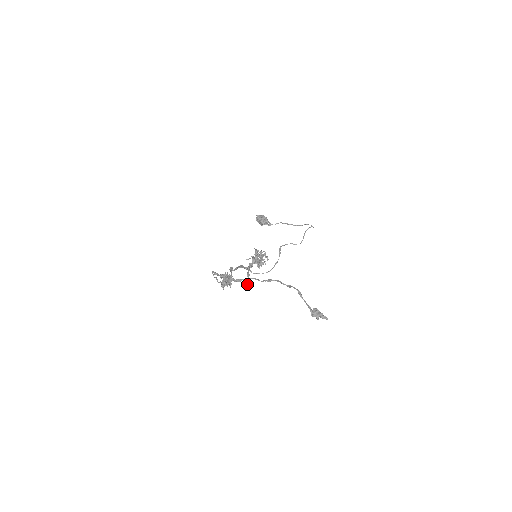
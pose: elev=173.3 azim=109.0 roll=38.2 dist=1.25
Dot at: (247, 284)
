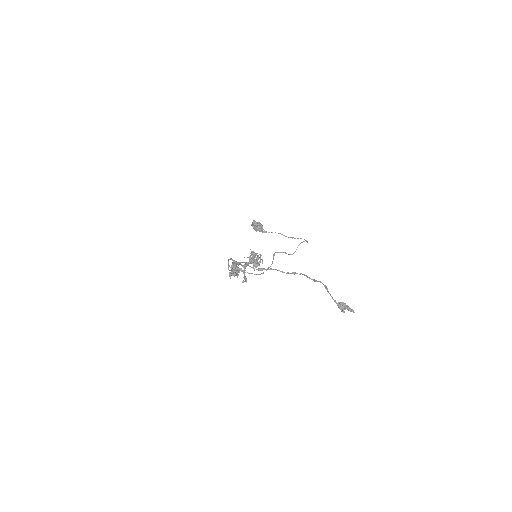
Dot at: (243, 280)
